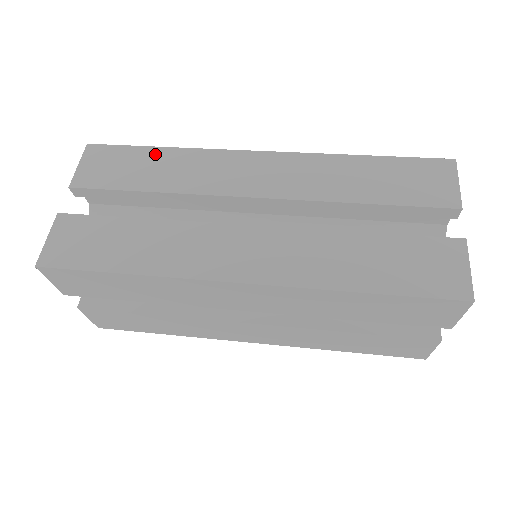
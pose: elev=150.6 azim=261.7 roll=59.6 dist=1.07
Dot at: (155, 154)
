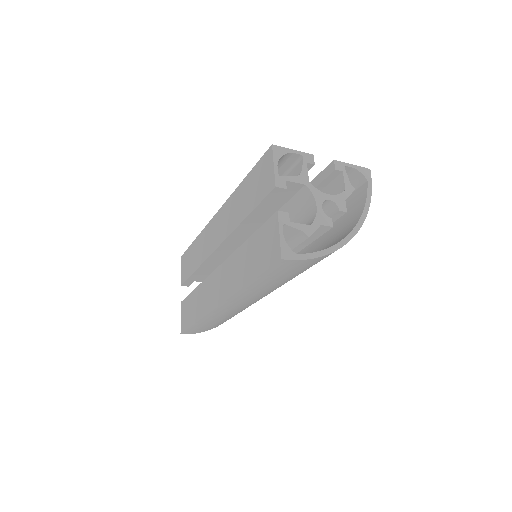
Dot at: occluded
